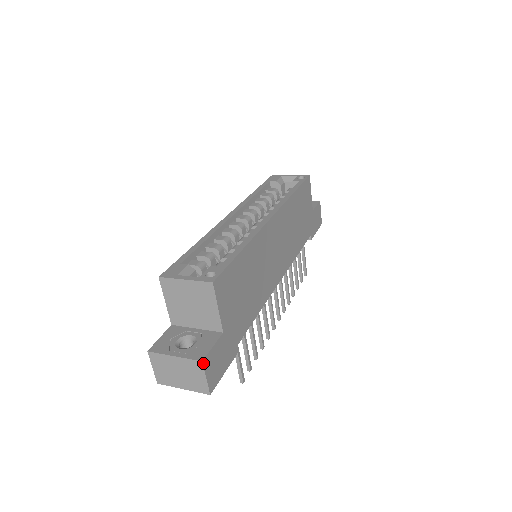
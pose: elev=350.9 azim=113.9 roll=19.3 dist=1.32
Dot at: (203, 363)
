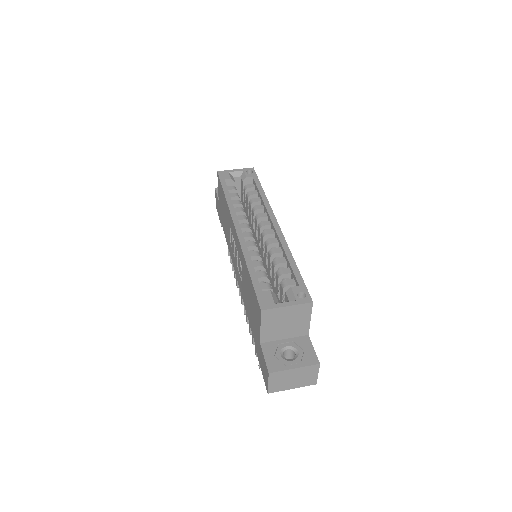
Dot at: (319, 365)
